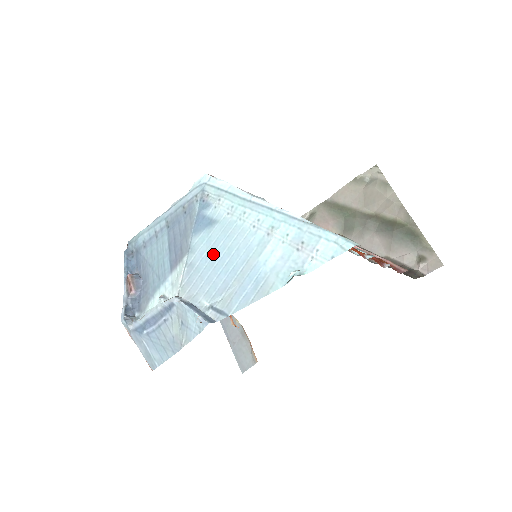
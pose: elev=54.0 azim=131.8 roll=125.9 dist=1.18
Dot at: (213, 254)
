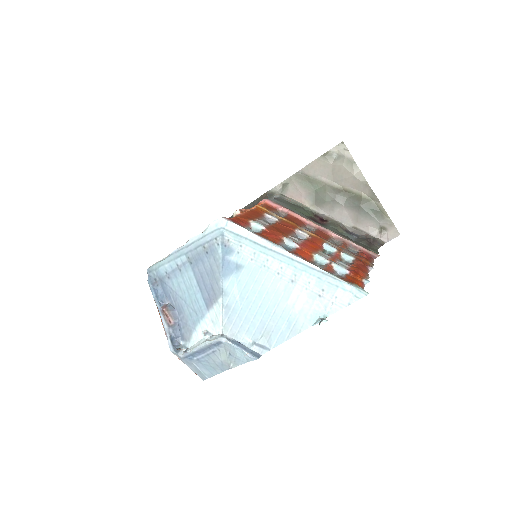
Dot at: (246, 297)
